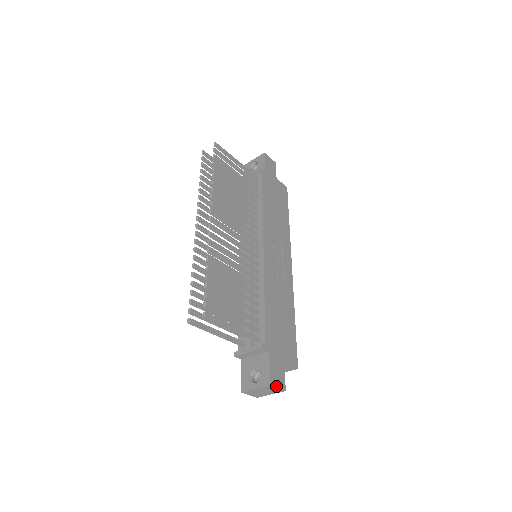
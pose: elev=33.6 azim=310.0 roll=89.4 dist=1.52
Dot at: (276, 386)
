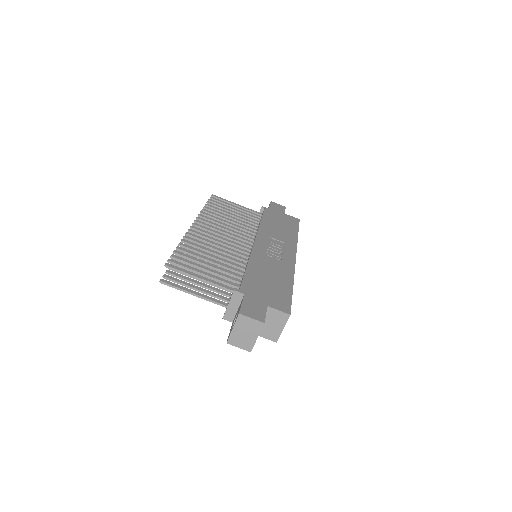
Dot at: (249, 316)
